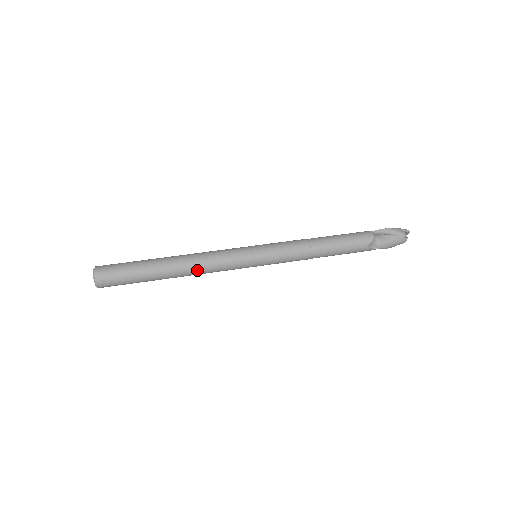
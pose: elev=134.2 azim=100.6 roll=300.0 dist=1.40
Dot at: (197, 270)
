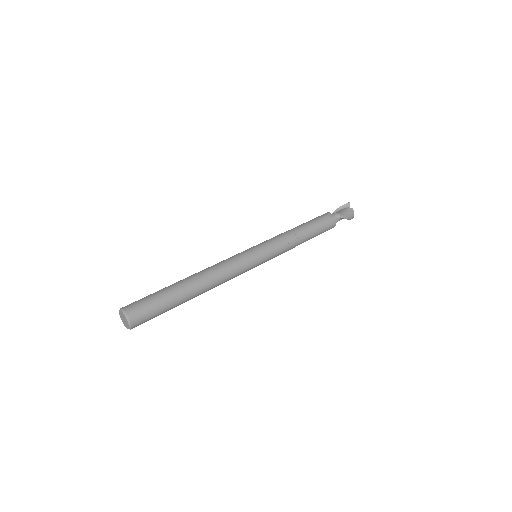
Dot at: (214, 273)
